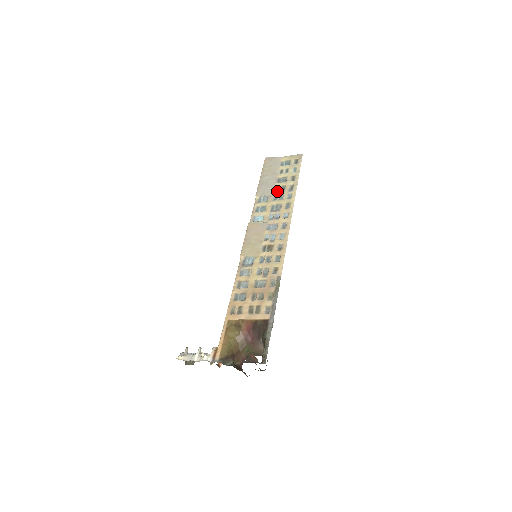
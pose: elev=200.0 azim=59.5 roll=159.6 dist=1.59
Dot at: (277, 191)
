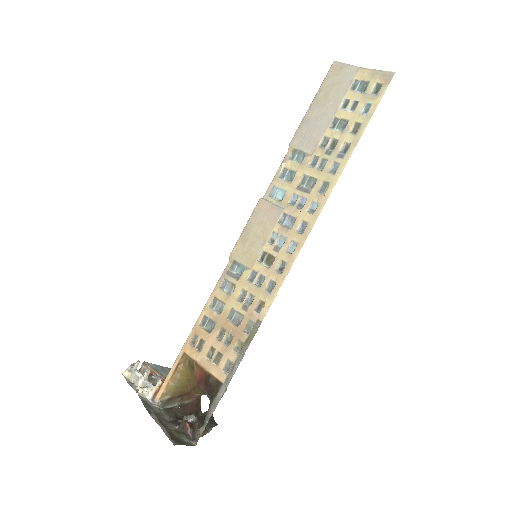
Dot at: (322, 147)
